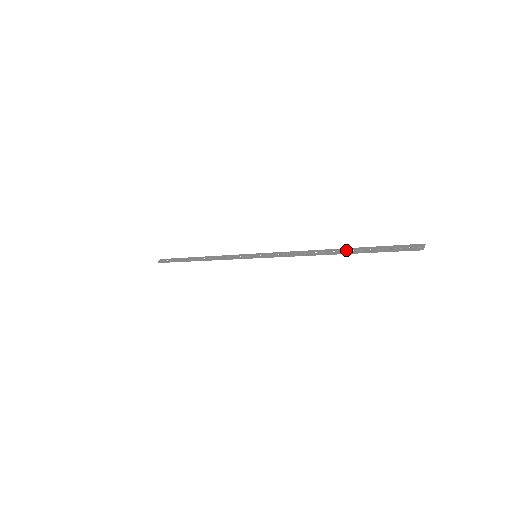
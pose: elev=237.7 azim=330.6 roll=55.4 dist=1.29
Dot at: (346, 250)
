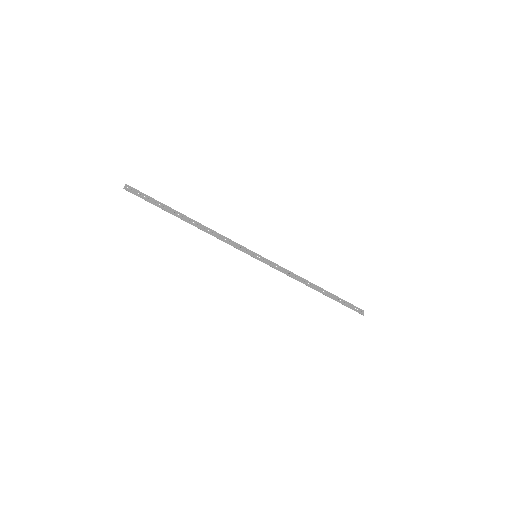
Dot at: (325, 292)
